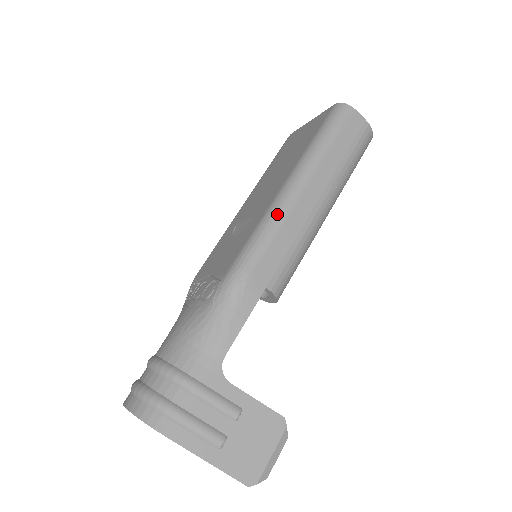
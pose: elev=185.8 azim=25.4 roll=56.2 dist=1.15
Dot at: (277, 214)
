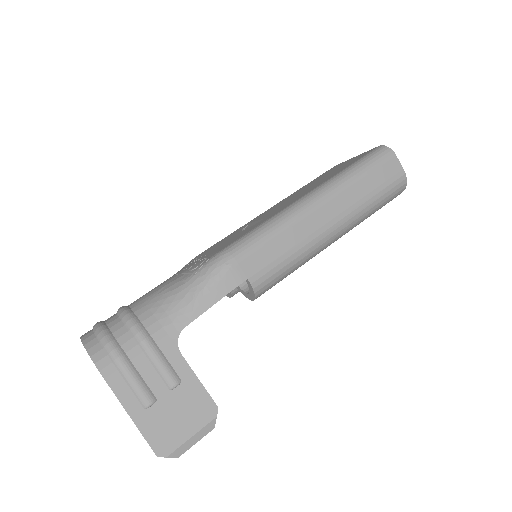
Dot at: (285, 218)
